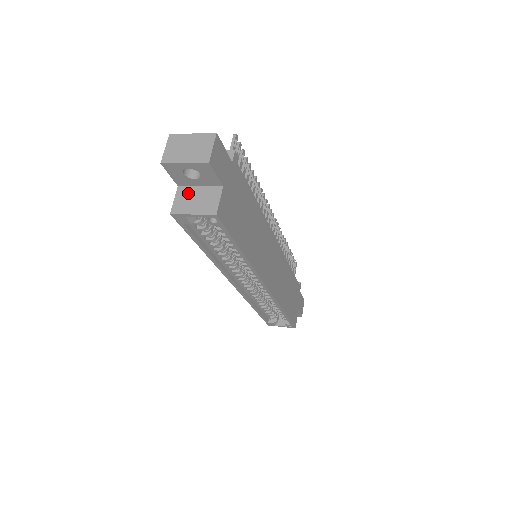
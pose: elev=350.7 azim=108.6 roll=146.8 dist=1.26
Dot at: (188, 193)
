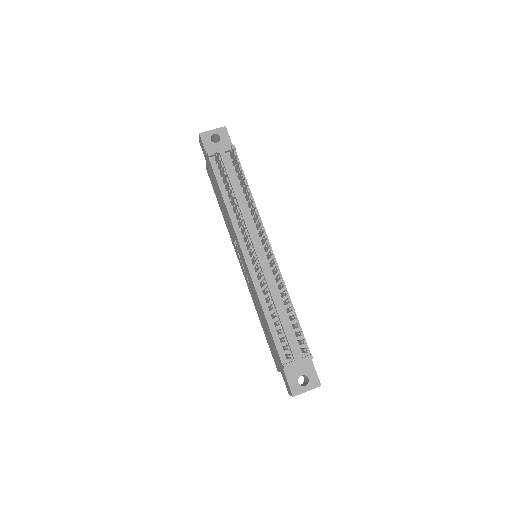
Dot at: occluded
